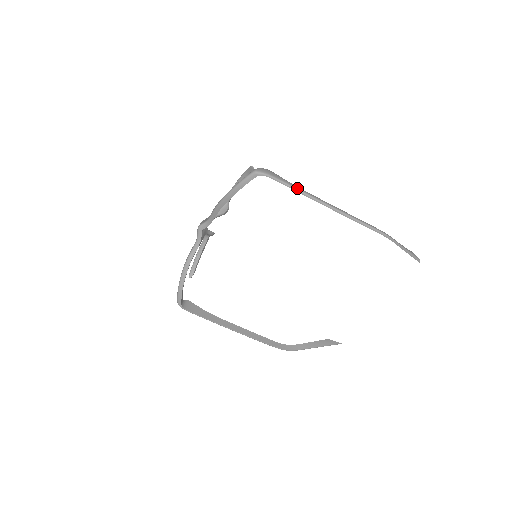
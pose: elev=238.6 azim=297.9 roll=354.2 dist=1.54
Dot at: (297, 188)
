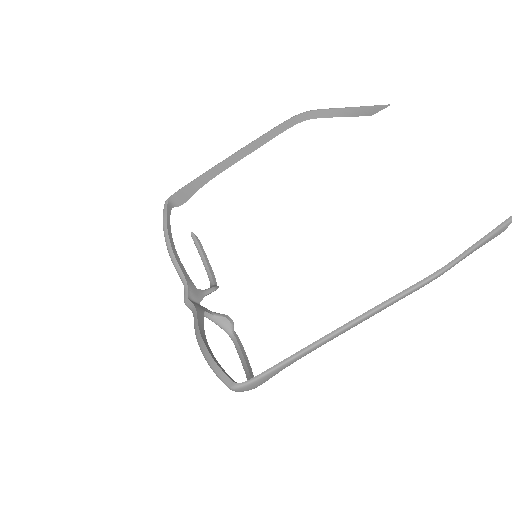
Dot at: (202, 175)
